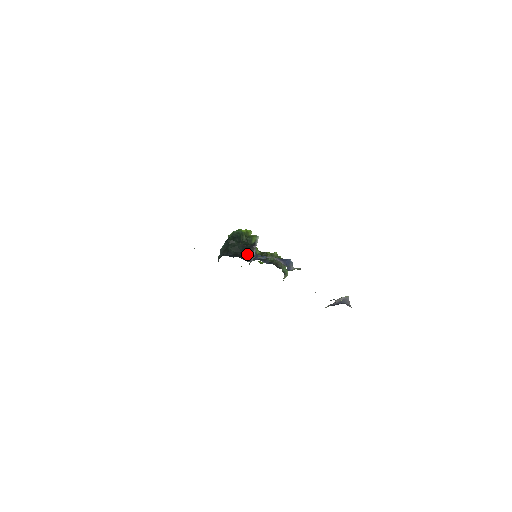
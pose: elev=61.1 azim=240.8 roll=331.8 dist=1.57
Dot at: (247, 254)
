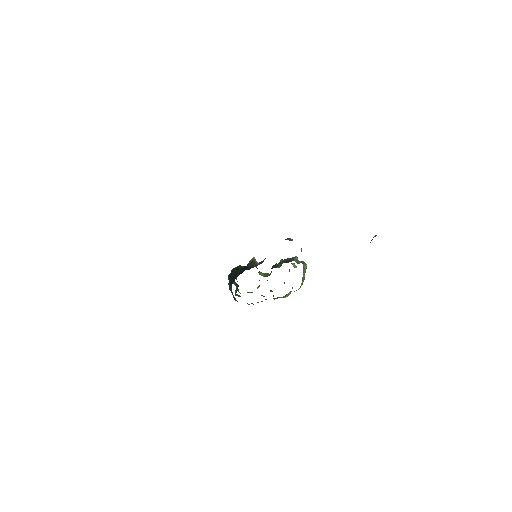
Dot at: (250, 265)
